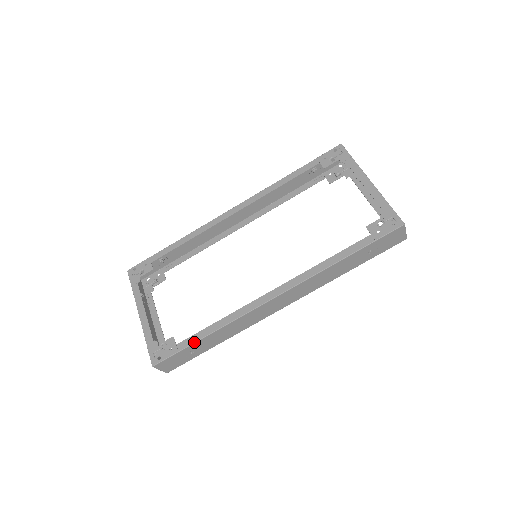
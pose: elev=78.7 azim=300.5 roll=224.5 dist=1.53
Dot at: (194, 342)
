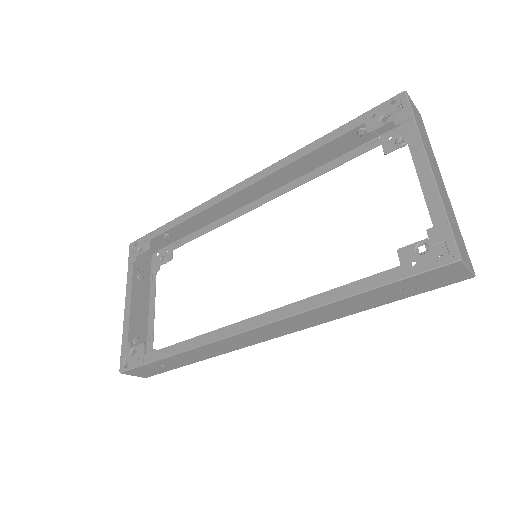
Dot at: (159, 359)
